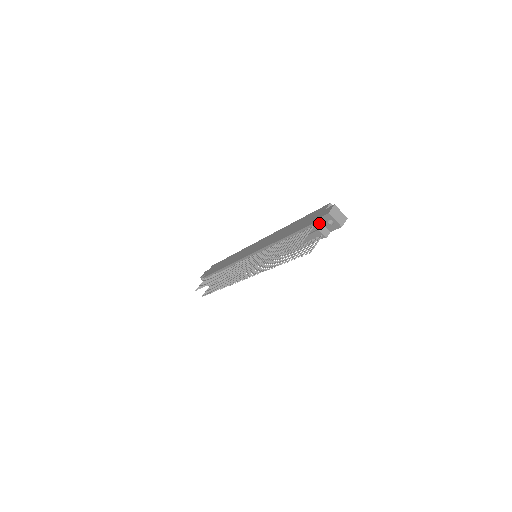
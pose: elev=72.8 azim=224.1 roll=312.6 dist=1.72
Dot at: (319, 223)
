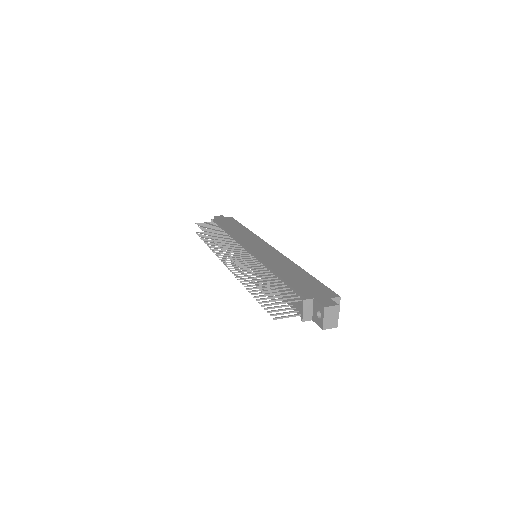
Dot at: (310, 303)
